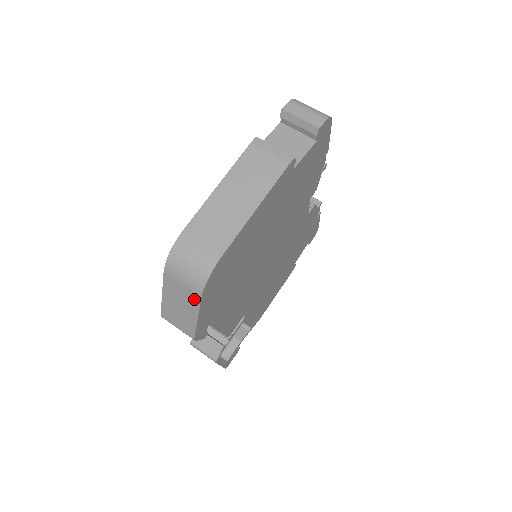
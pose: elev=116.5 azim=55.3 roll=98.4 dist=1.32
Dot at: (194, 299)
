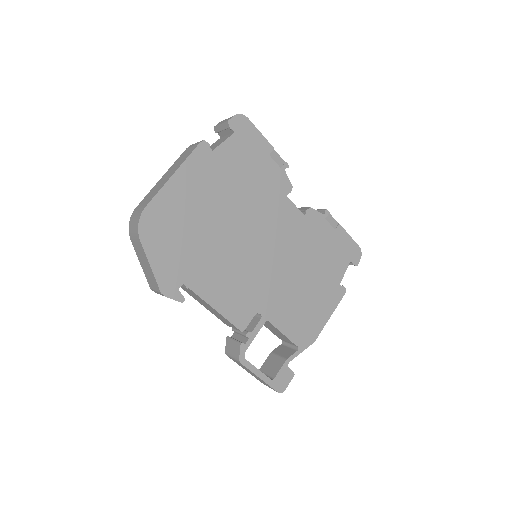
Dot at: (141, 247)
